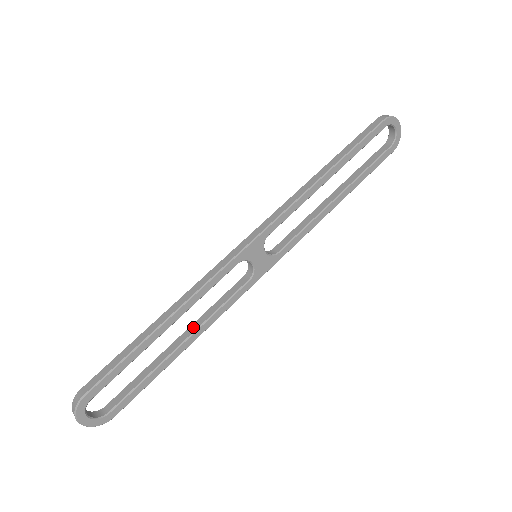
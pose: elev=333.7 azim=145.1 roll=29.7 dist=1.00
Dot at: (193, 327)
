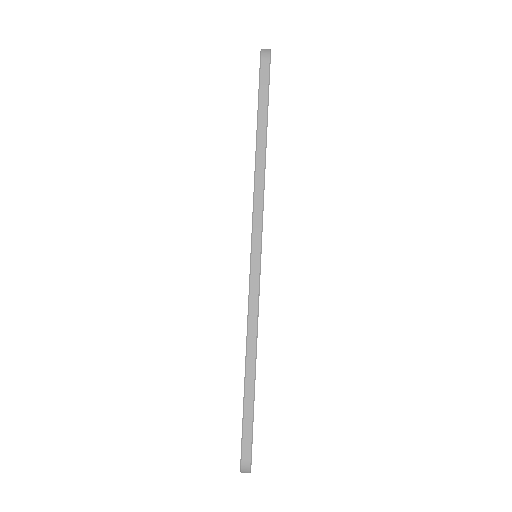
Dot at: occluded
